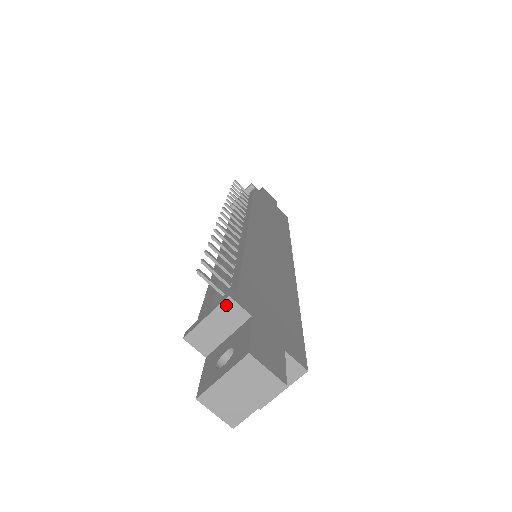
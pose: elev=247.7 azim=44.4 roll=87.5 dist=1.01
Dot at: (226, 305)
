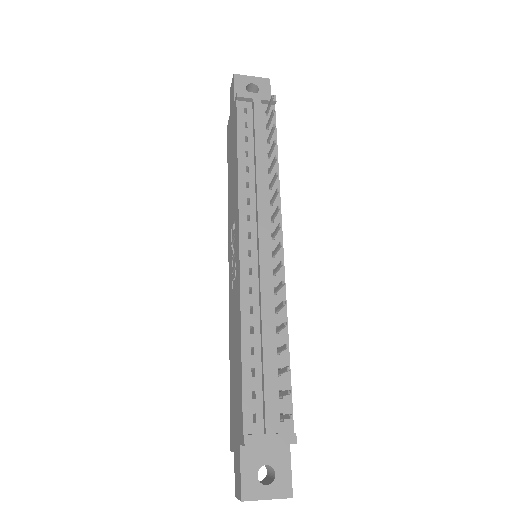
Dot at: occluded
